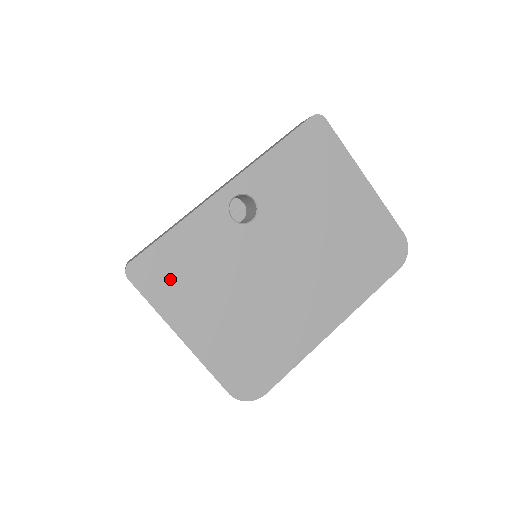
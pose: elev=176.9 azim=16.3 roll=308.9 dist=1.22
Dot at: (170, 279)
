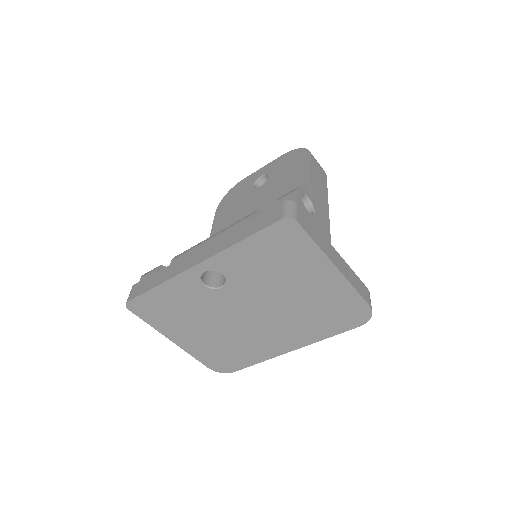
Dot at: (159, 313)
